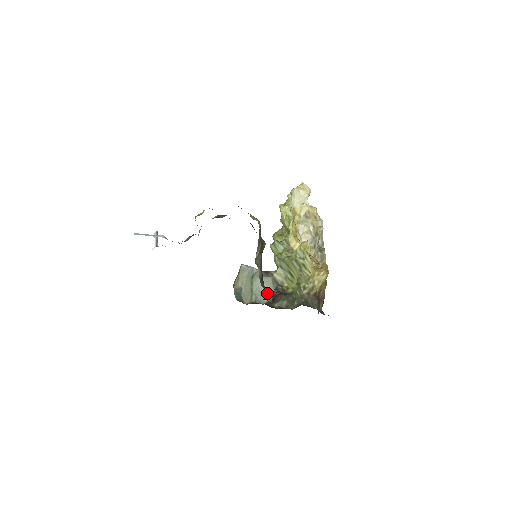
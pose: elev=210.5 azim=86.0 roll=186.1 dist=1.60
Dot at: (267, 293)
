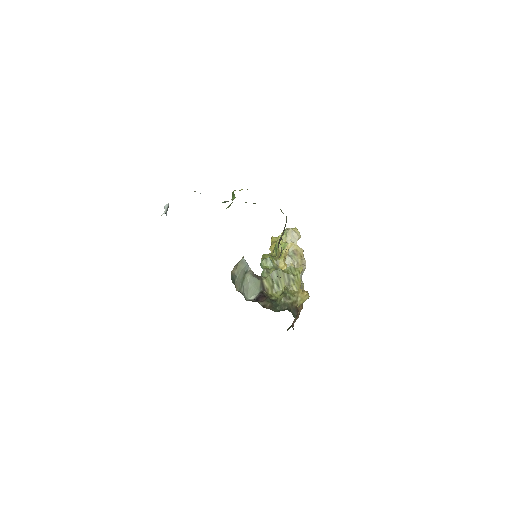
Dot at: (253, 292)
